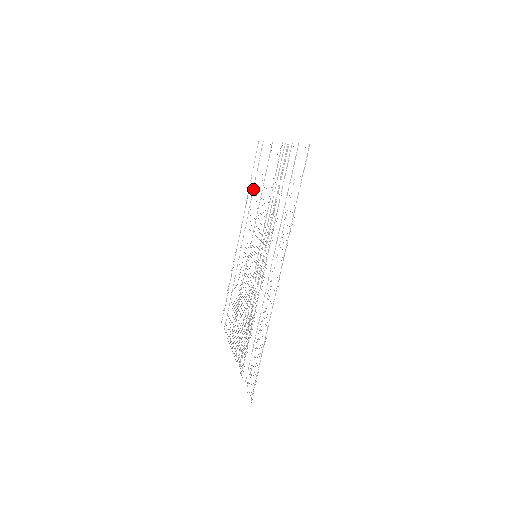
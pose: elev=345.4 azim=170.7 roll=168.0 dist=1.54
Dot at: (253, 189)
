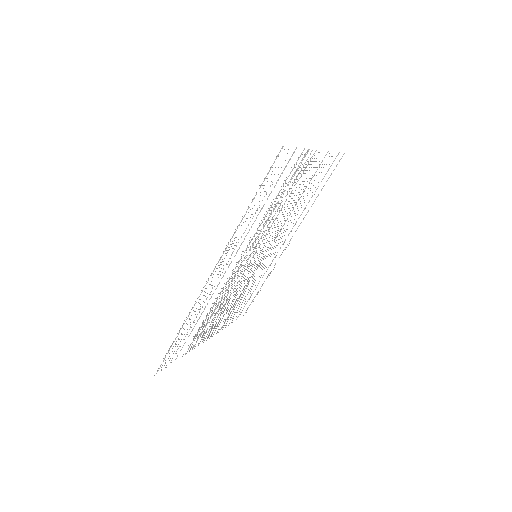
Dot at: occluded
